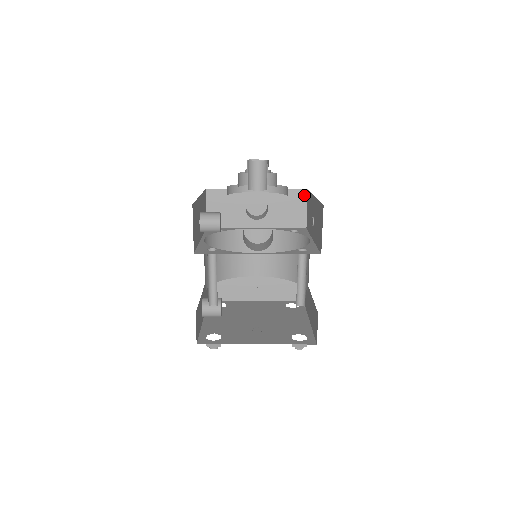
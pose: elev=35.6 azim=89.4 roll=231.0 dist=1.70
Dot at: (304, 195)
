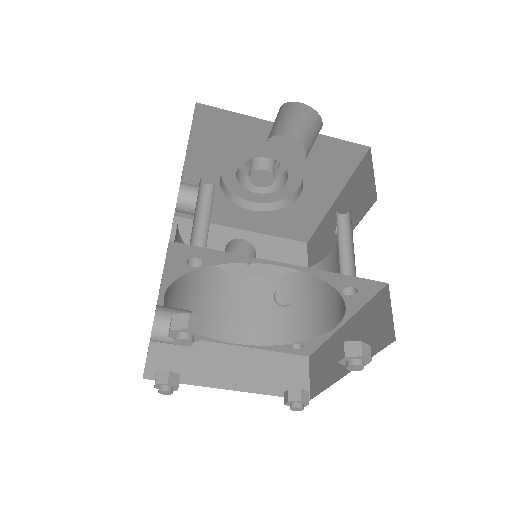
Dot at: (303, 248)
